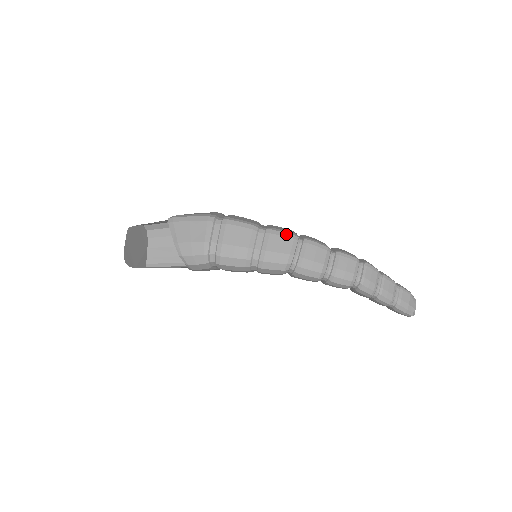
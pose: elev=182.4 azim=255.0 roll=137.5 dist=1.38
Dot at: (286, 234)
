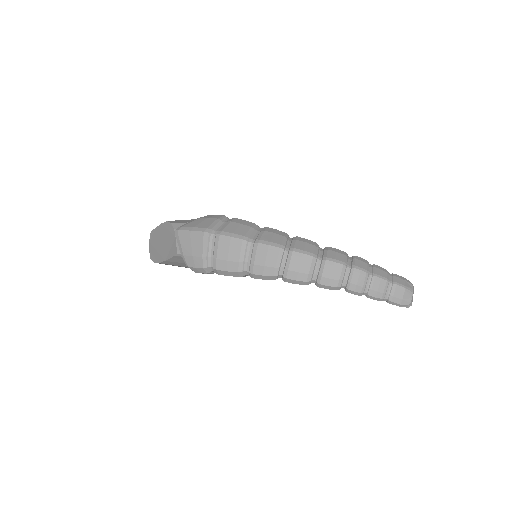
Dot at: (272, 247)
